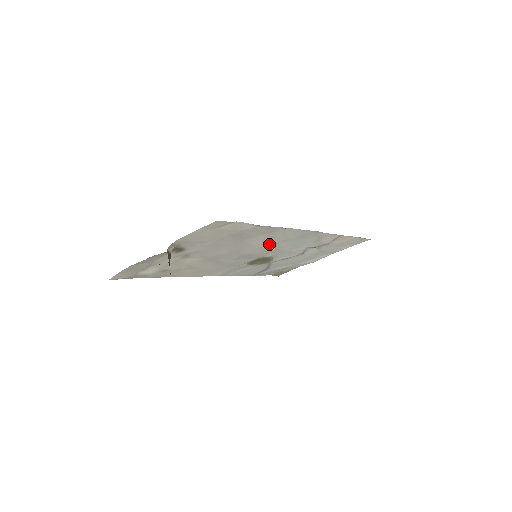
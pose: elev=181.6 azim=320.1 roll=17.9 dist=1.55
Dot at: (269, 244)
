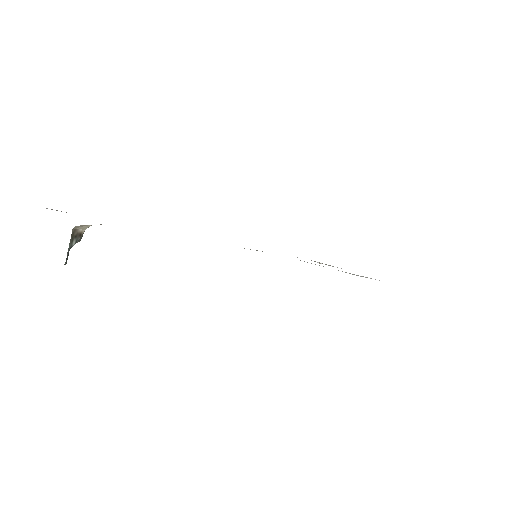
Dot at: occluded
